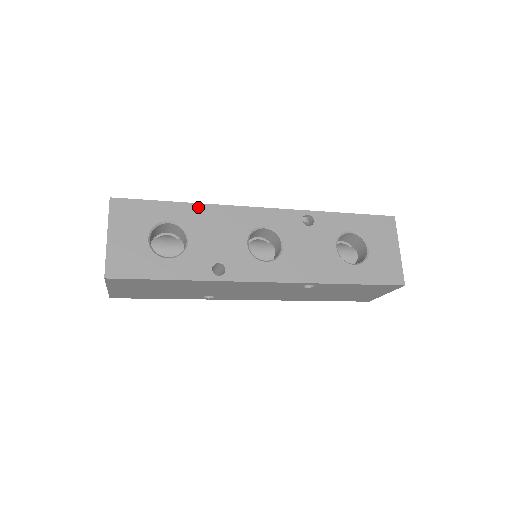
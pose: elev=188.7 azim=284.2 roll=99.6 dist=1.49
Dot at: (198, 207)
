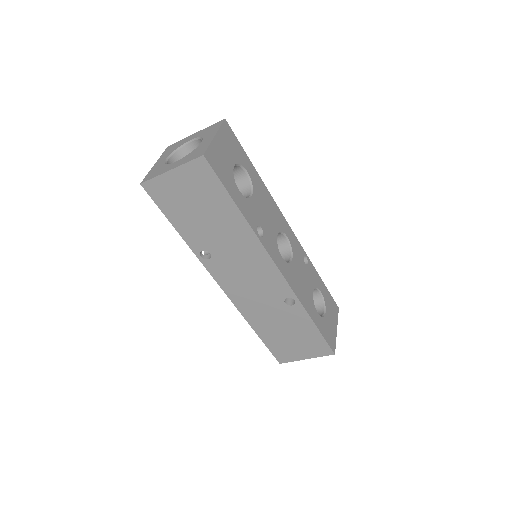
Dot at: (263, 184)
